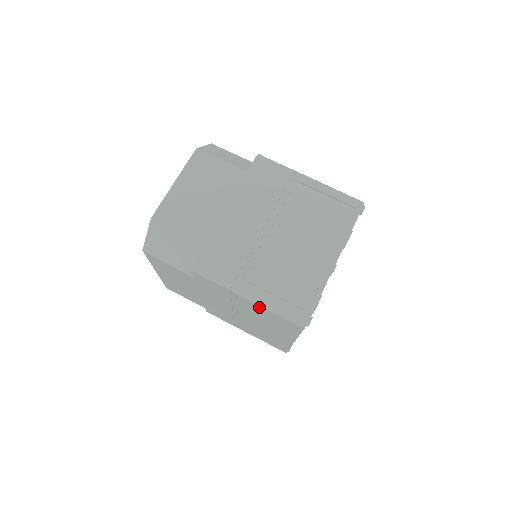
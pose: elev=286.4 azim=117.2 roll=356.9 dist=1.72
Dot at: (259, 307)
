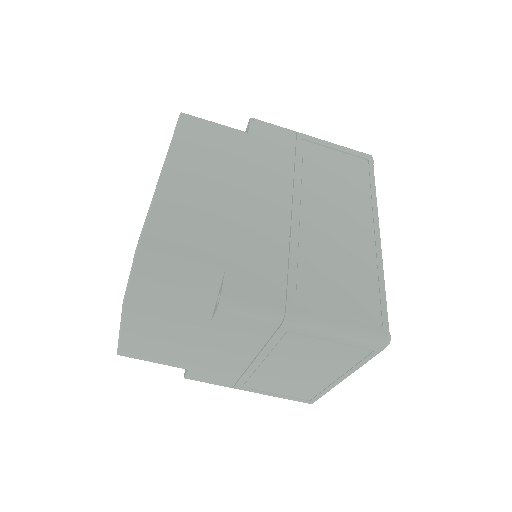
Dot at: occluded
